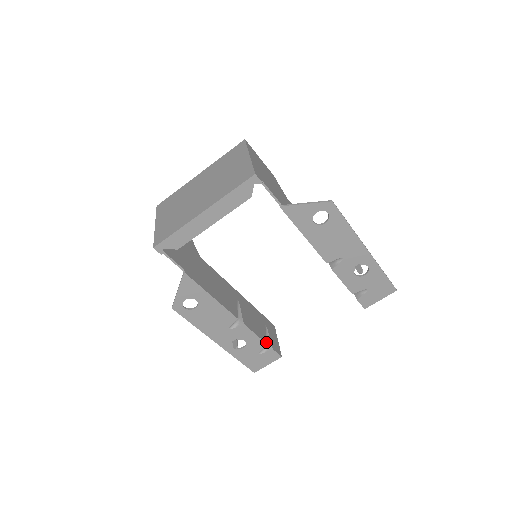
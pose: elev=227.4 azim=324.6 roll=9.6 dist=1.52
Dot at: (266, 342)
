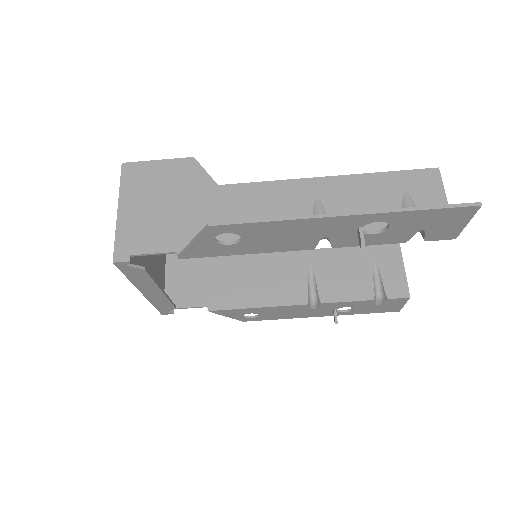
Dot at: (371, 298)
